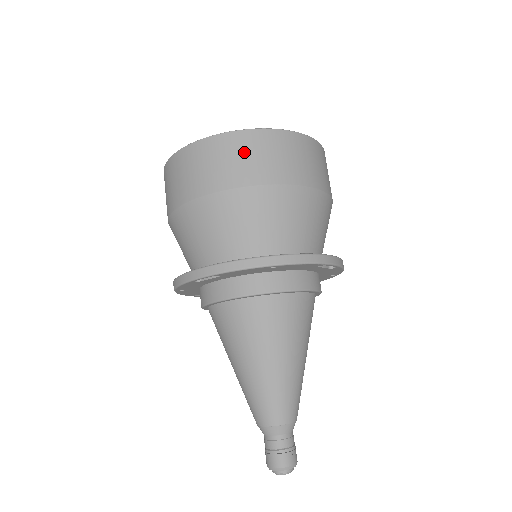
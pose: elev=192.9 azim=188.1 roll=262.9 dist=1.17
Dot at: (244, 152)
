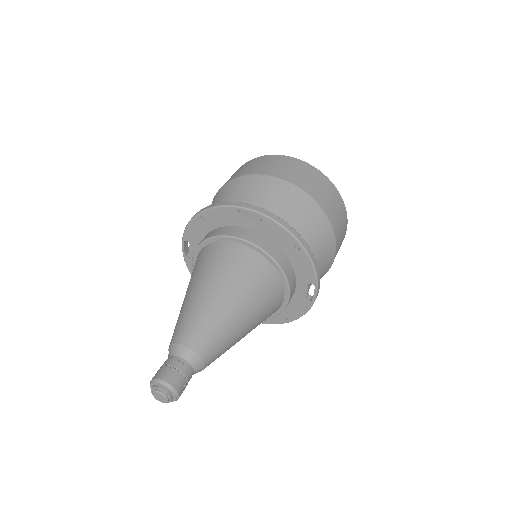
Dot at: (324, 188)
